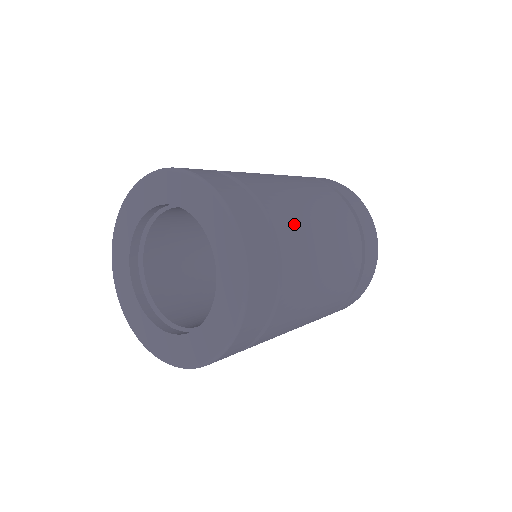
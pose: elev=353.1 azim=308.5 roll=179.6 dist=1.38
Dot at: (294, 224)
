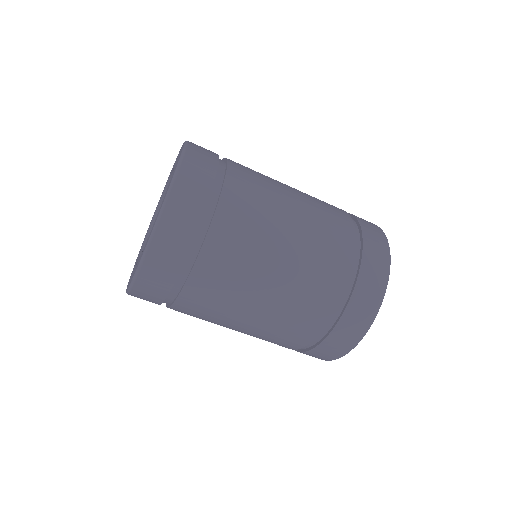
Dot at: (253, 194)
